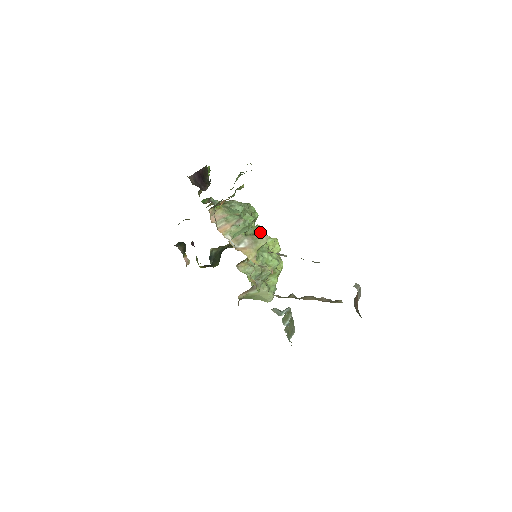
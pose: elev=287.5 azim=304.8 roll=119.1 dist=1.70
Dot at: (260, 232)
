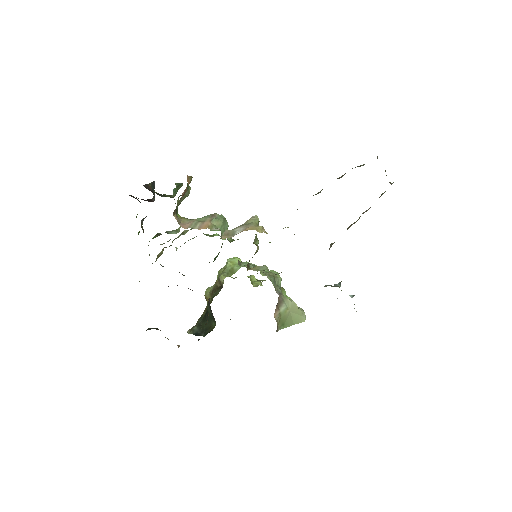
Dot at: (232, 261)
